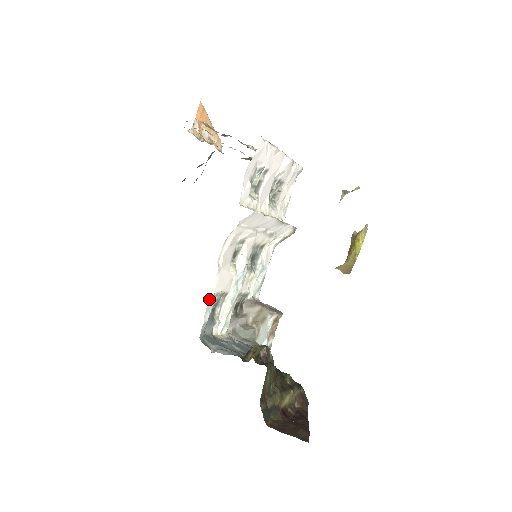
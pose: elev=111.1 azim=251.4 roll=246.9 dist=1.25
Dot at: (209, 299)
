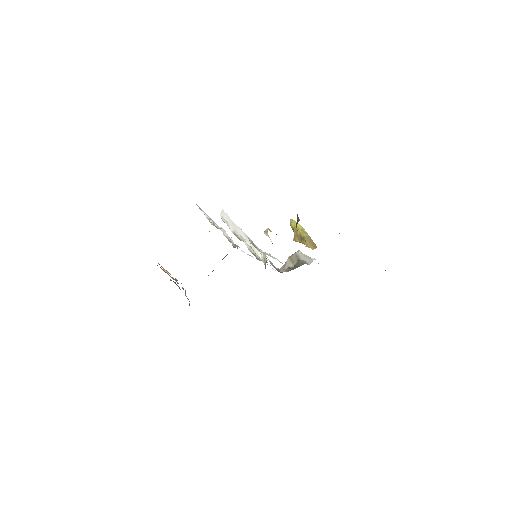
Dot at: occluded
